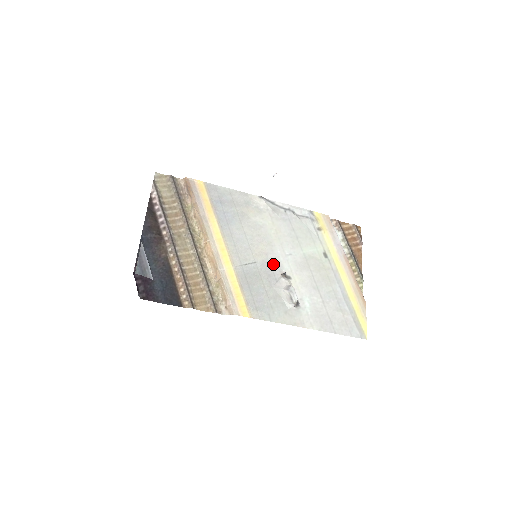
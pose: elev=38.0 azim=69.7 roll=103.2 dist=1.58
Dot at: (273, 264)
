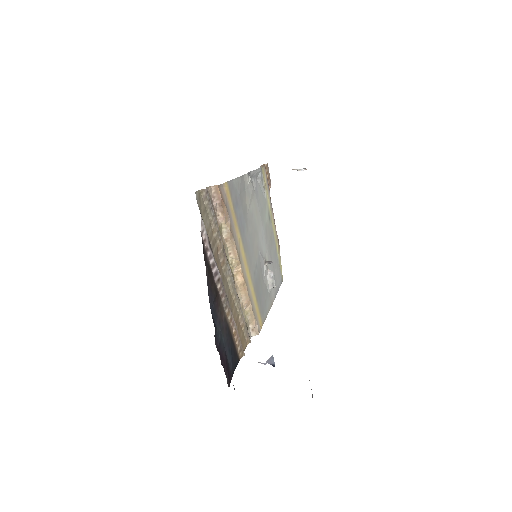
Dot at: (261, 256)
